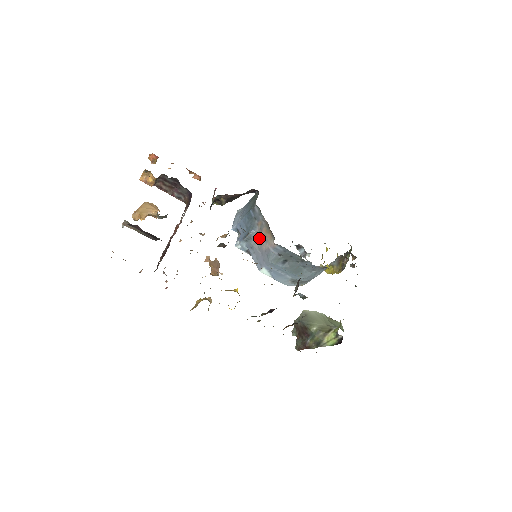
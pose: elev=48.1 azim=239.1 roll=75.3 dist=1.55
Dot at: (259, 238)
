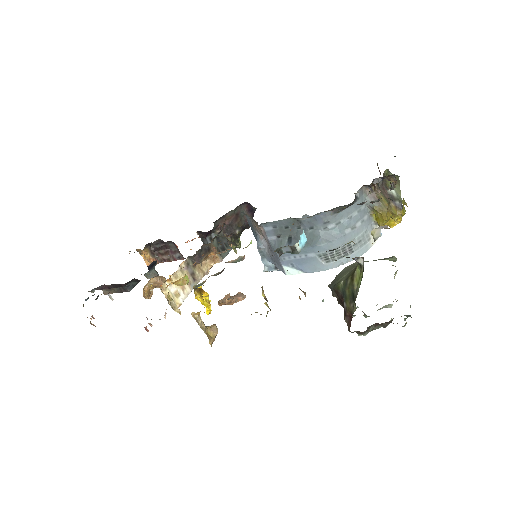
Dot at: occluded
